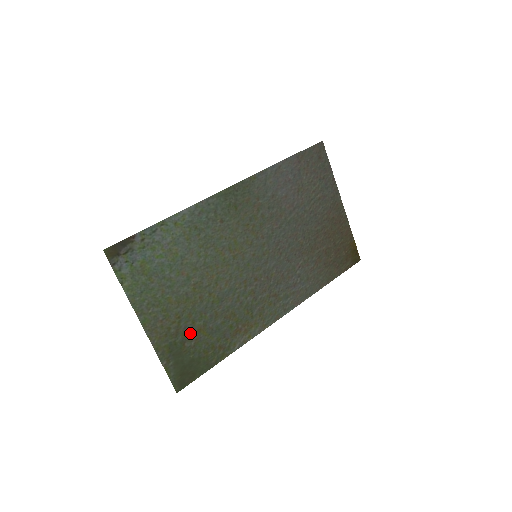
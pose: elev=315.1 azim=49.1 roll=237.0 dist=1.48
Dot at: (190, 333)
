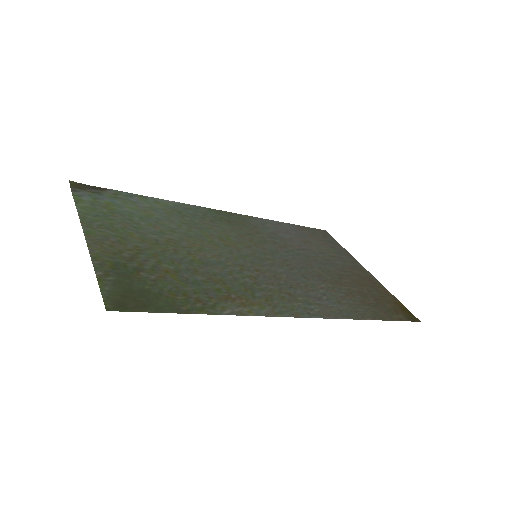
Dot at: (151, 268)
